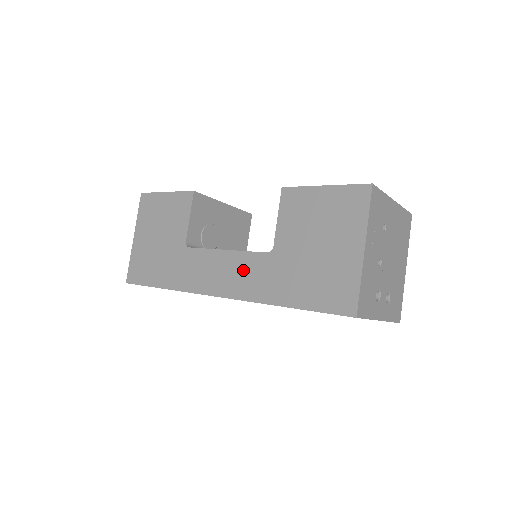
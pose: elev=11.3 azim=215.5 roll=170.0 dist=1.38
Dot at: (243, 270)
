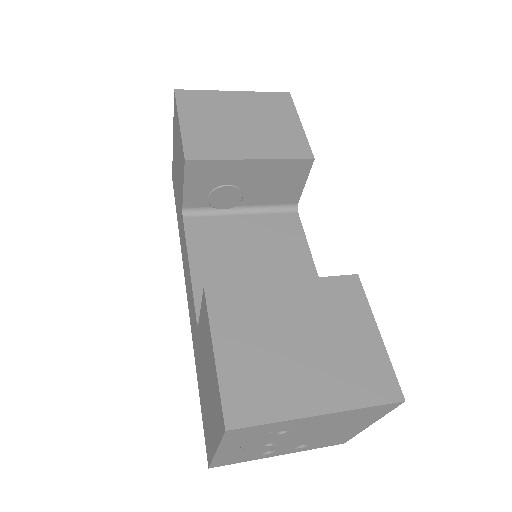
Dot at: (191, 305)
